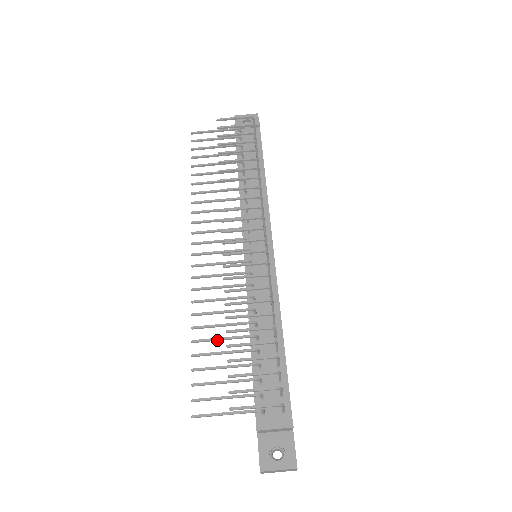
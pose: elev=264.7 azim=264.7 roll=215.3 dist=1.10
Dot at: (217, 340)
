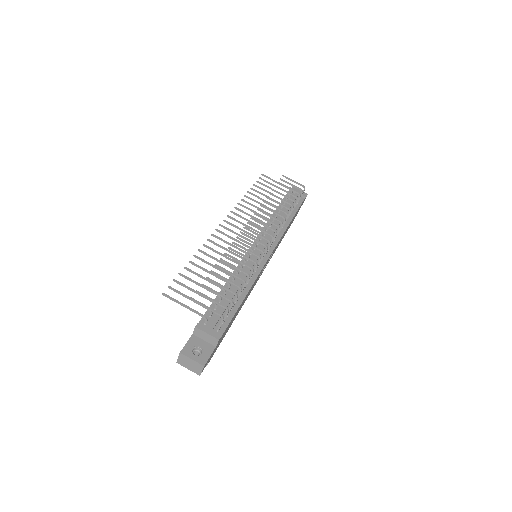
Dot at: (205, 270)
